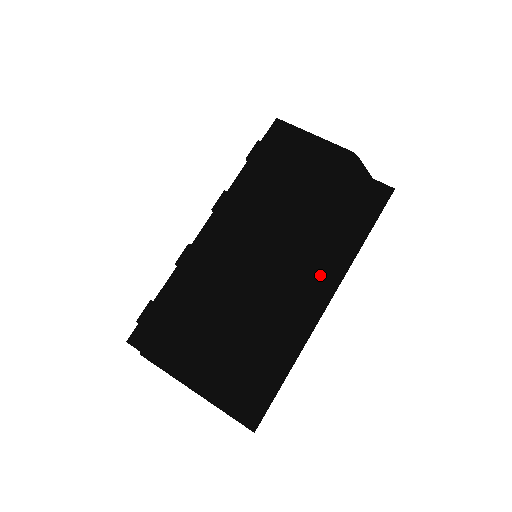
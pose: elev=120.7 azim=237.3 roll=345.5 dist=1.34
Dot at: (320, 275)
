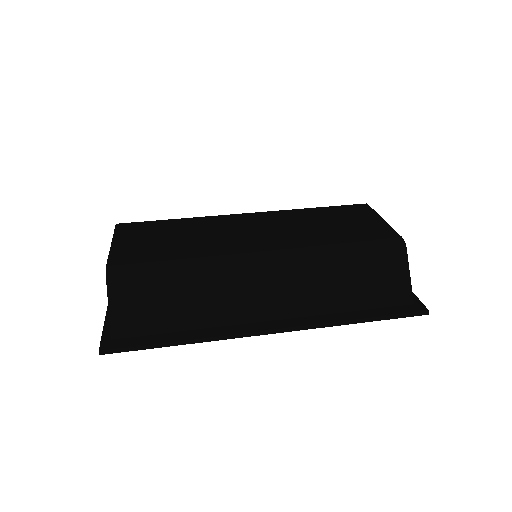
Dot at: (289, 304)
